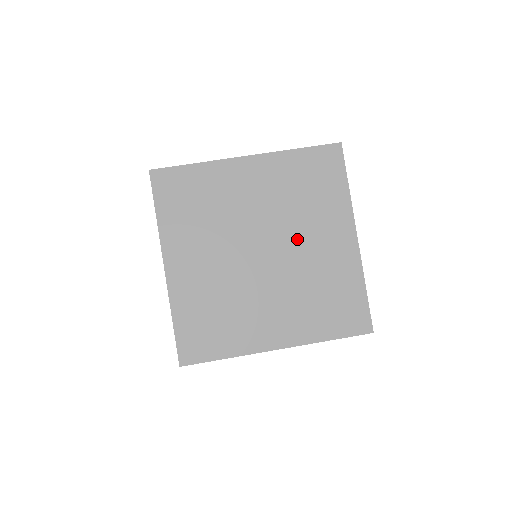
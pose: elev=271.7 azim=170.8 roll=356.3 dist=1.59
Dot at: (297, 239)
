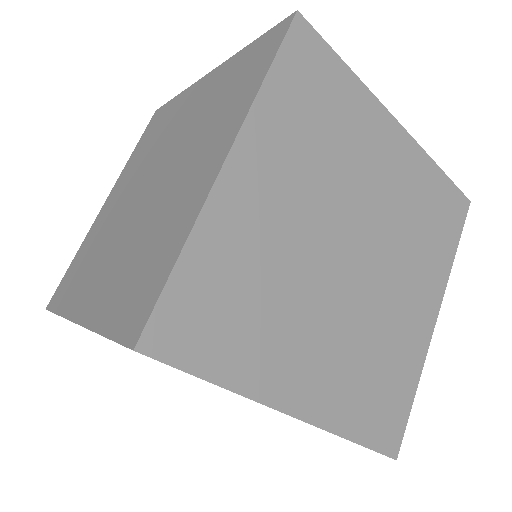
Dot at: (177, 168)
